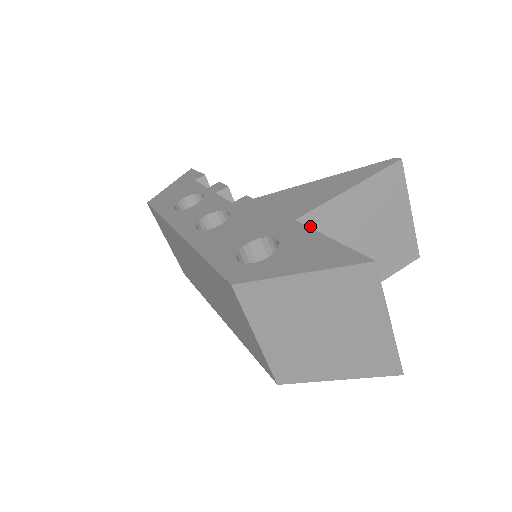
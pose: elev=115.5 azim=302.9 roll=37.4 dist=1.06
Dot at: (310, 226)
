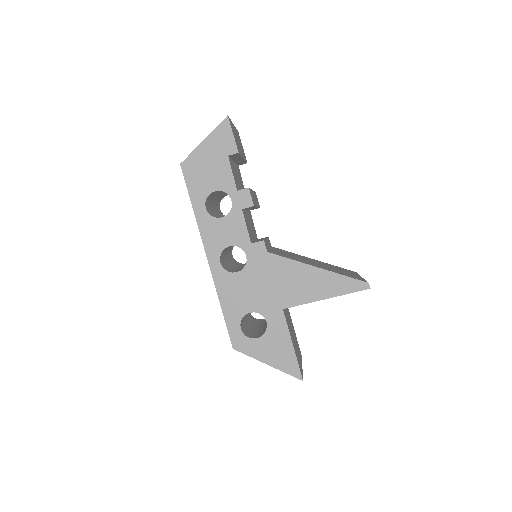
Dot at: occluded
